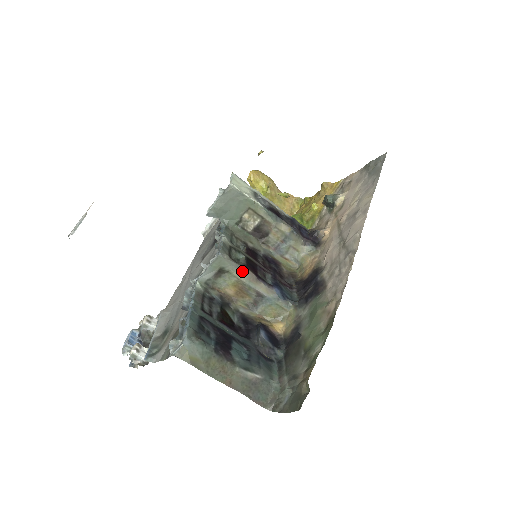
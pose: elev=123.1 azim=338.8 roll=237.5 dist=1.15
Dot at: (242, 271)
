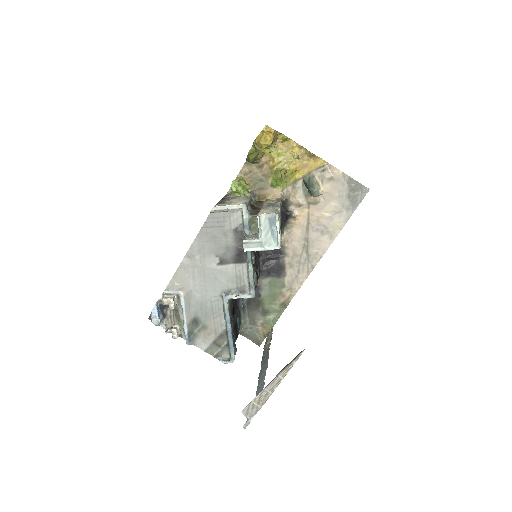
Dot at: occluded
